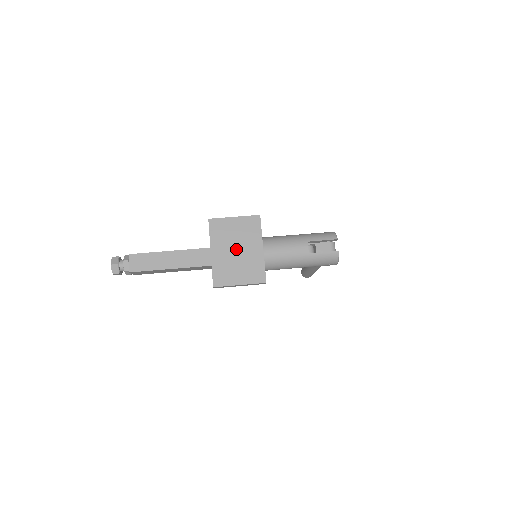
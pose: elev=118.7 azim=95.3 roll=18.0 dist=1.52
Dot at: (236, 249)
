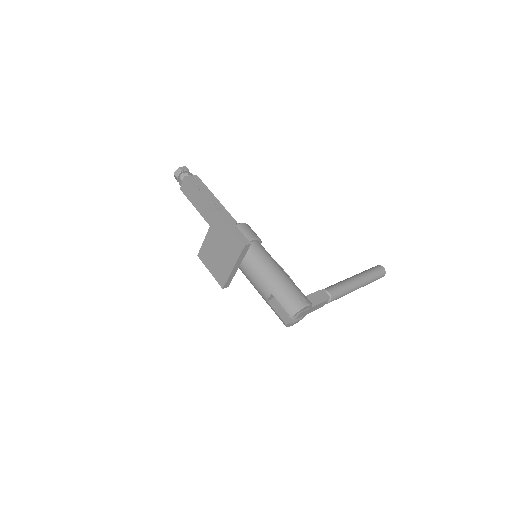
Dot at: (219, 249)
